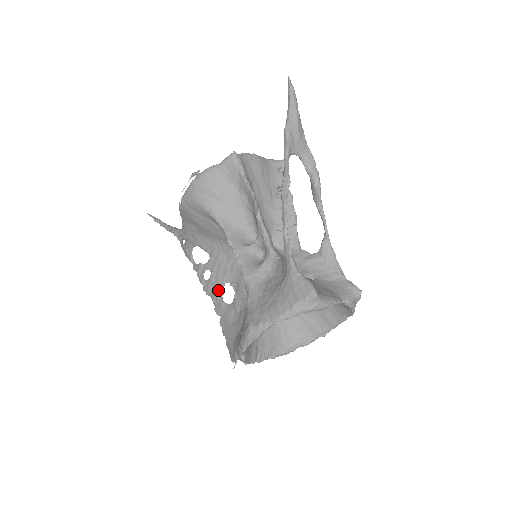
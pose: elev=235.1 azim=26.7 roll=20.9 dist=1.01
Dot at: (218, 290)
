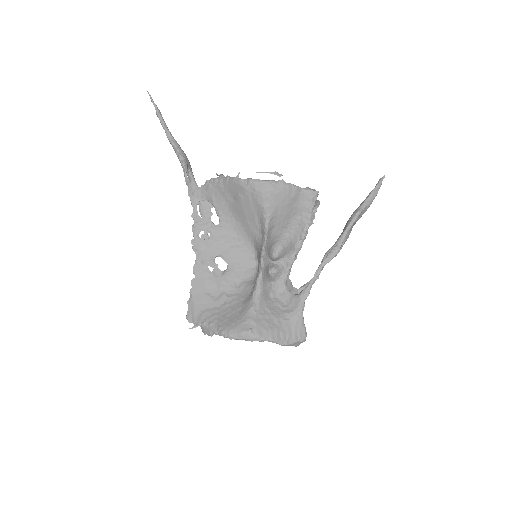
Dot at: (210, 257)
